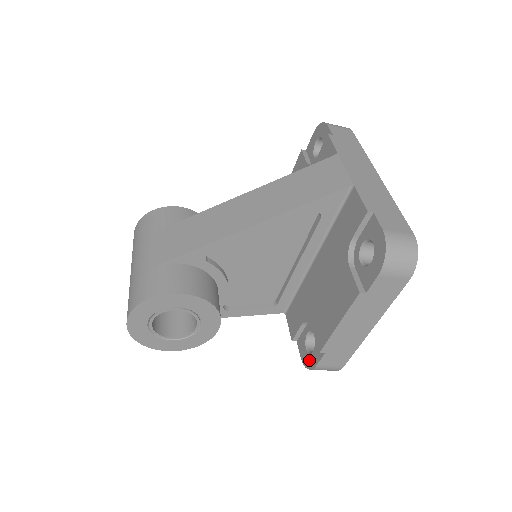
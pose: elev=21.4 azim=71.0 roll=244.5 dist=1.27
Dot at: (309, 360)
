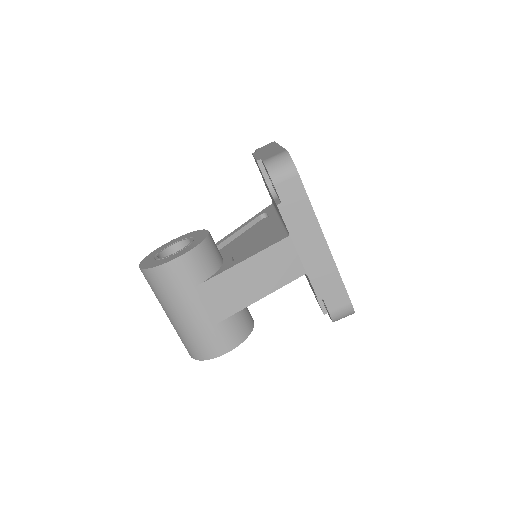
Dot at: occluded
